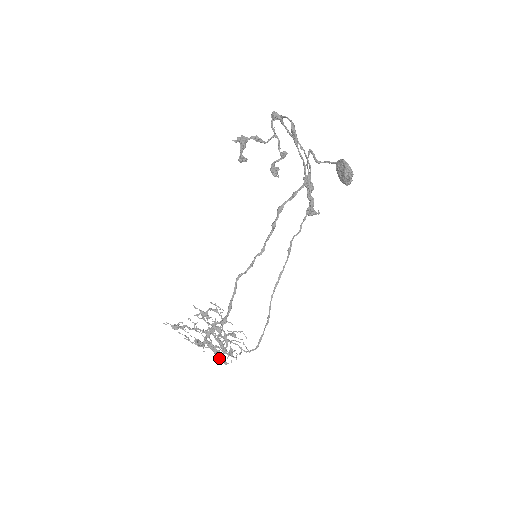
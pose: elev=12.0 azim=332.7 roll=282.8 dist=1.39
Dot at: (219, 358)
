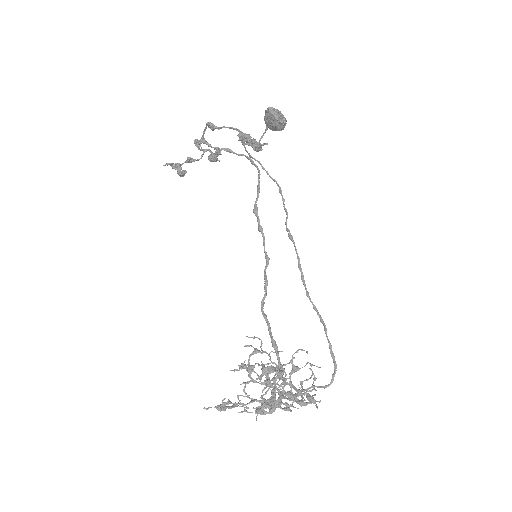
Dot at: occluded
